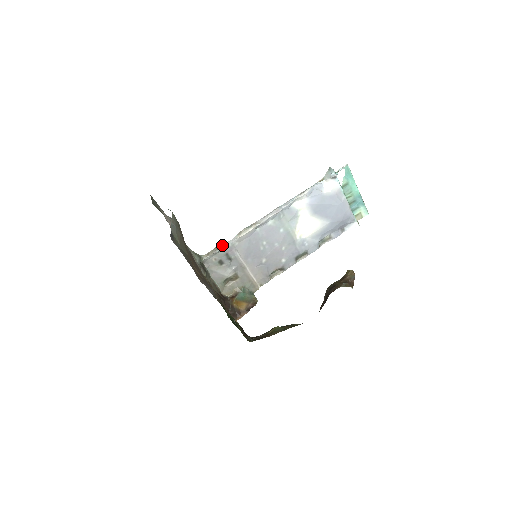
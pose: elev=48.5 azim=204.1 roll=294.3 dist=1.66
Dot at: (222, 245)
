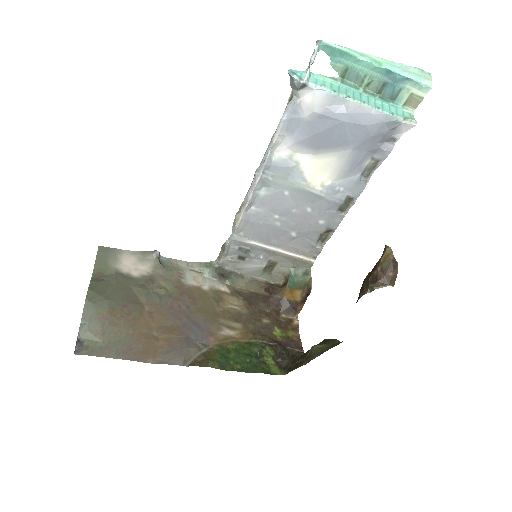
Dot at: (225, 243)
